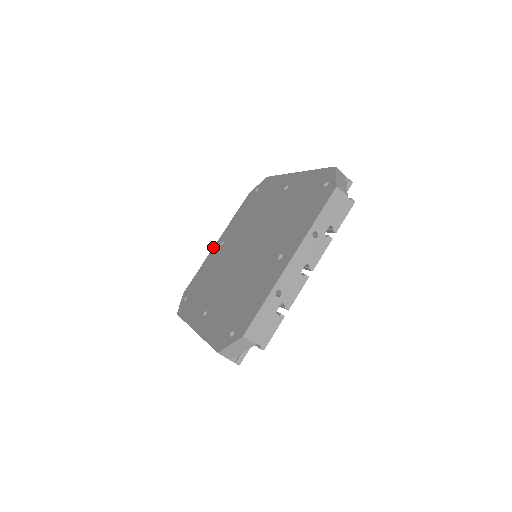
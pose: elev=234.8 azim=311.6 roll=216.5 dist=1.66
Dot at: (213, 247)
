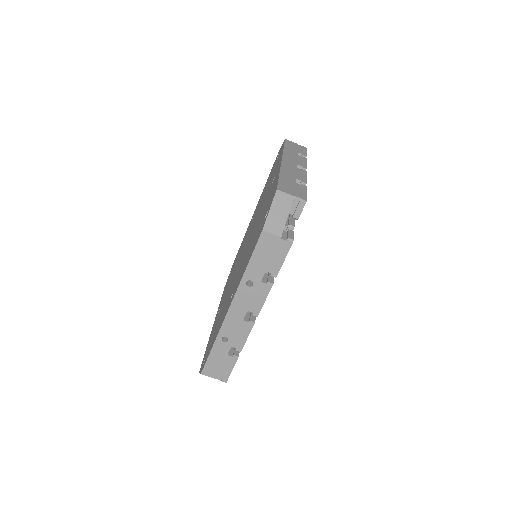
Dot at: occluded
